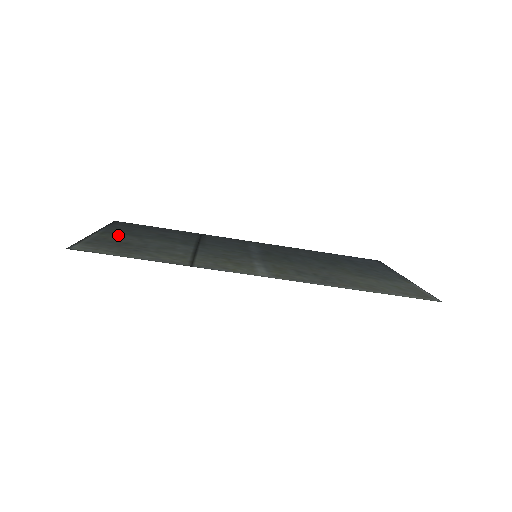
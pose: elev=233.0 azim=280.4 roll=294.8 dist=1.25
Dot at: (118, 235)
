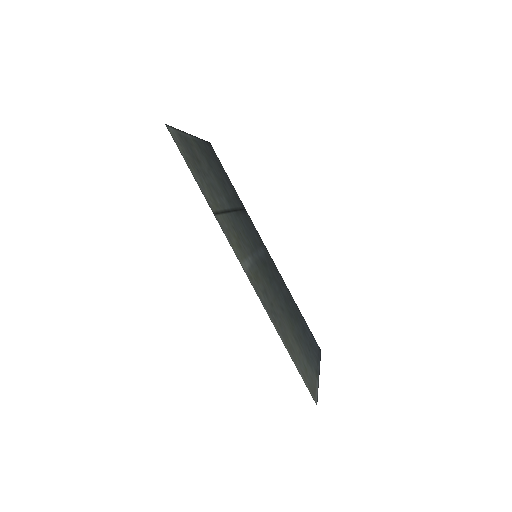
Dot at: (201, 151)
